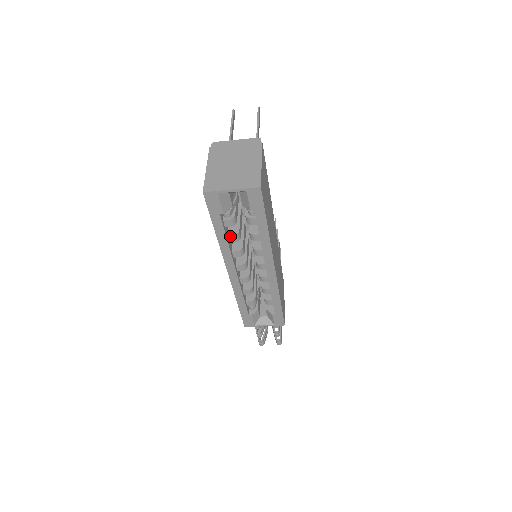
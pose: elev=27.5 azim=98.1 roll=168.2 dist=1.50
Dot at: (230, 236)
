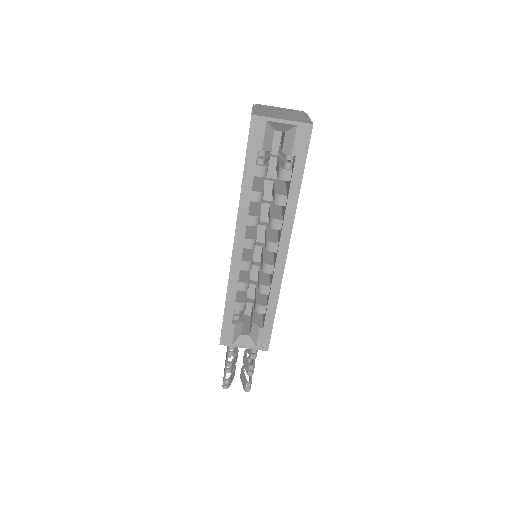
Dot at: (254, 191)
